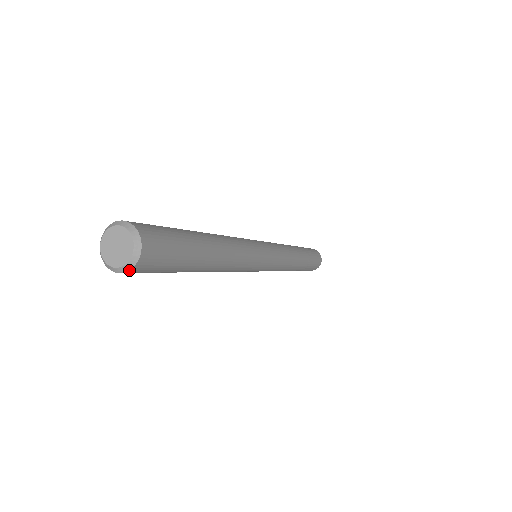
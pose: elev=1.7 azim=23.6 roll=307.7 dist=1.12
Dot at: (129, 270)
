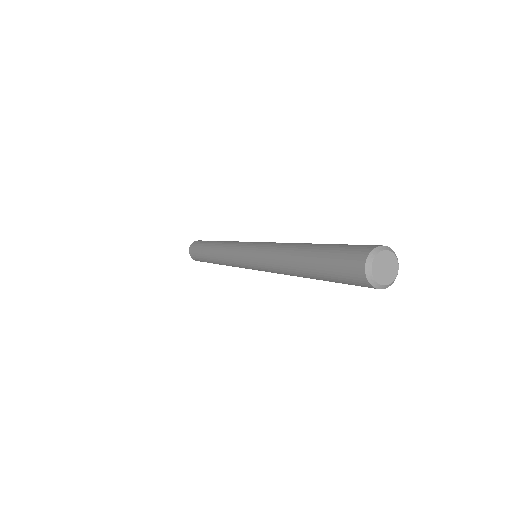
Dot at: (398, 269)
